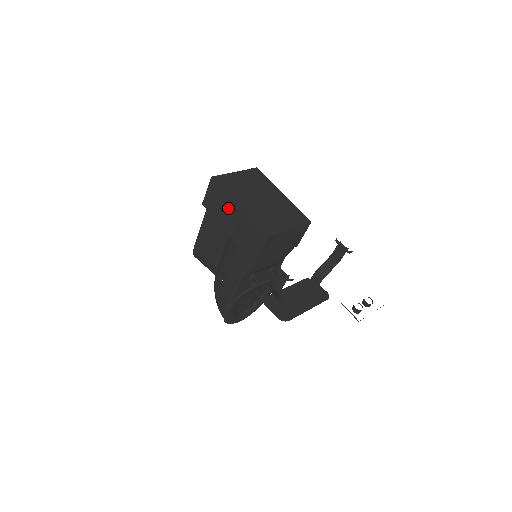
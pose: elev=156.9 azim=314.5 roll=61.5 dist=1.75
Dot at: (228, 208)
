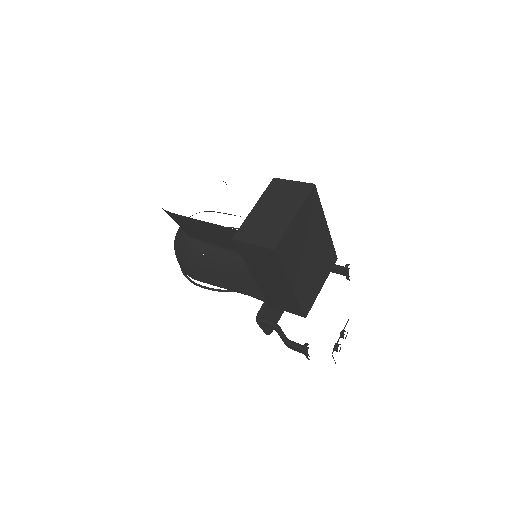
Dot at: (274, 276)
